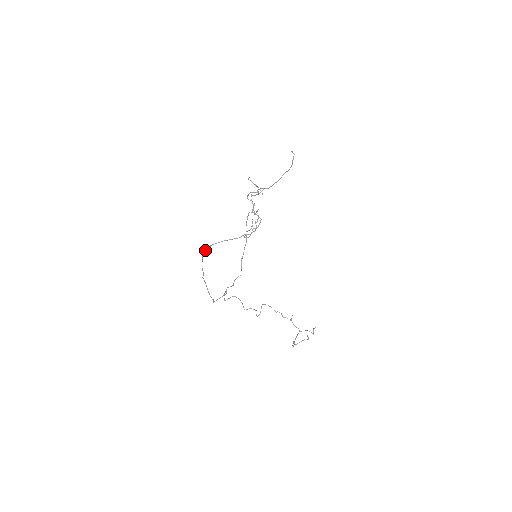
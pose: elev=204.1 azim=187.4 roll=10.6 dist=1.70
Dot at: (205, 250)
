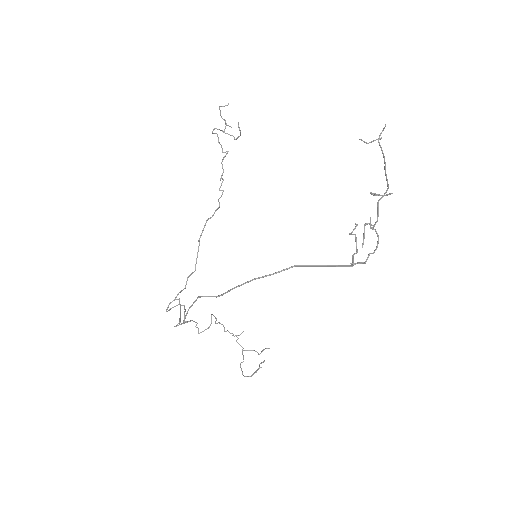
Dot at: (278, 271)
